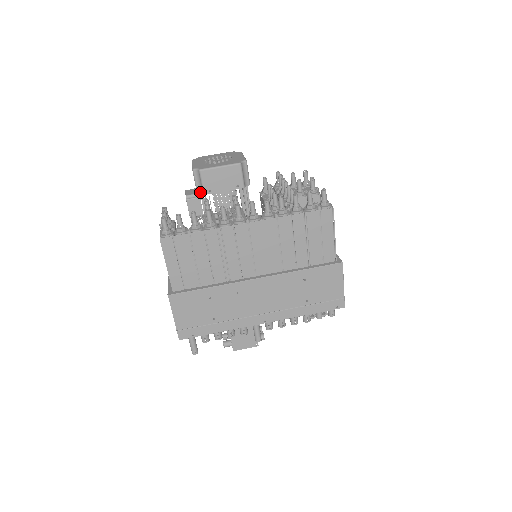
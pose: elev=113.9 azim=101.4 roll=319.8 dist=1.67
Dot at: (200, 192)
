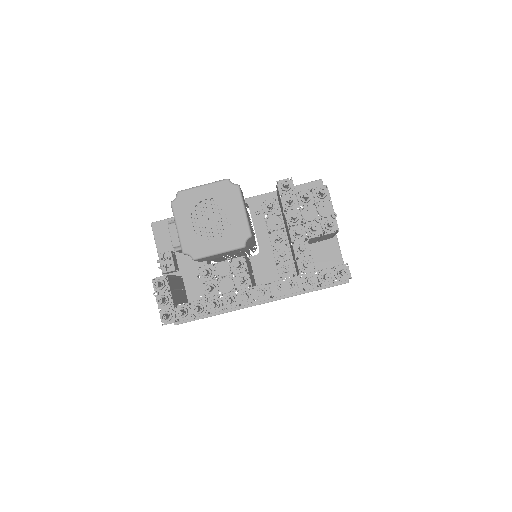
Dot at: occluded
